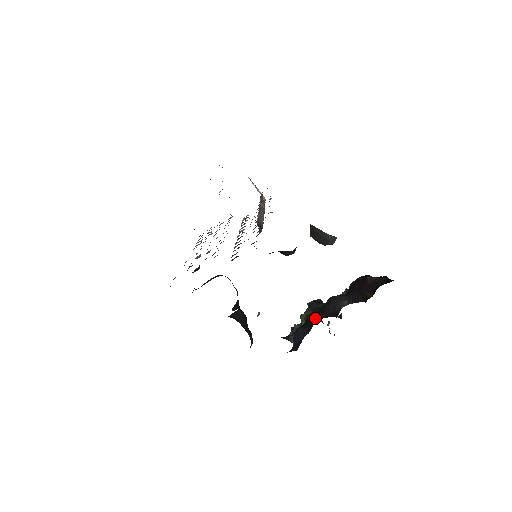
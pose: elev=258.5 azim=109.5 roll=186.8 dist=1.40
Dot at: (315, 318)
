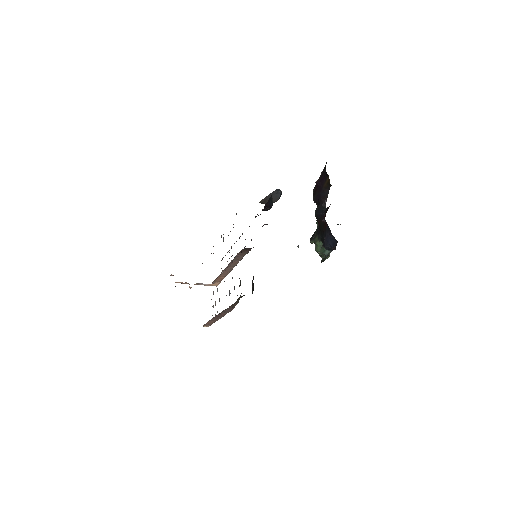
Dot at: (323, 226)
